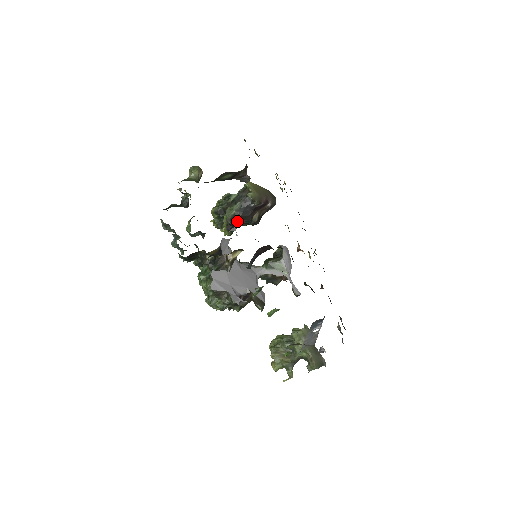
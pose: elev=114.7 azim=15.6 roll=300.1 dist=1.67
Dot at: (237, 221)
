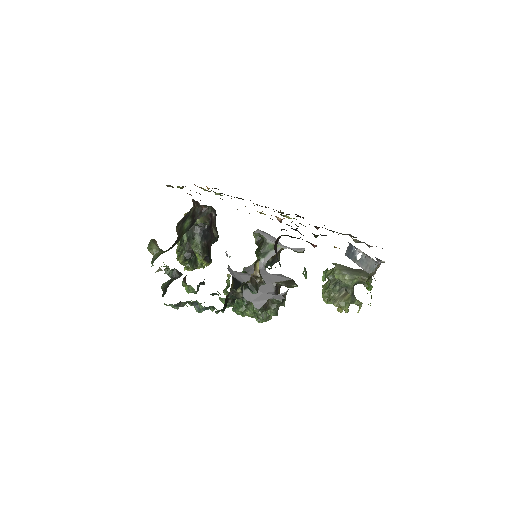
Dot at: (208, 249)
